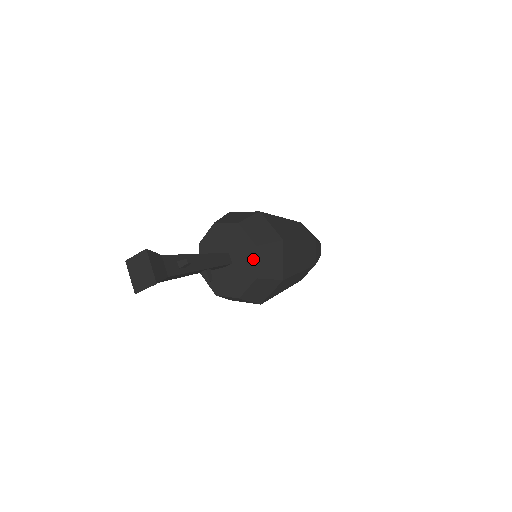
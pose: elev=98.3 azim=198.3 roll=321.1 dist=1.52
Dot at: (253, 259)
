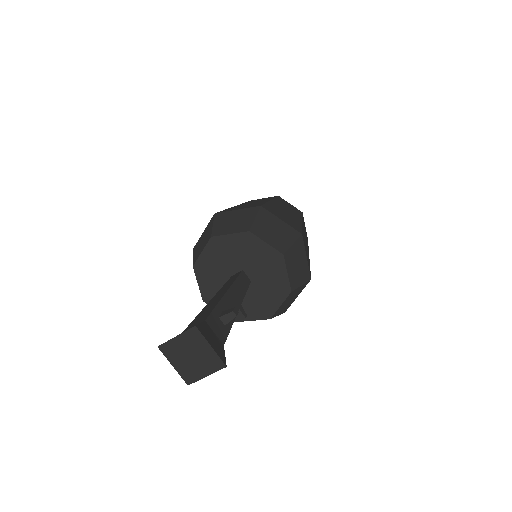
Dot at: (282, 271)
